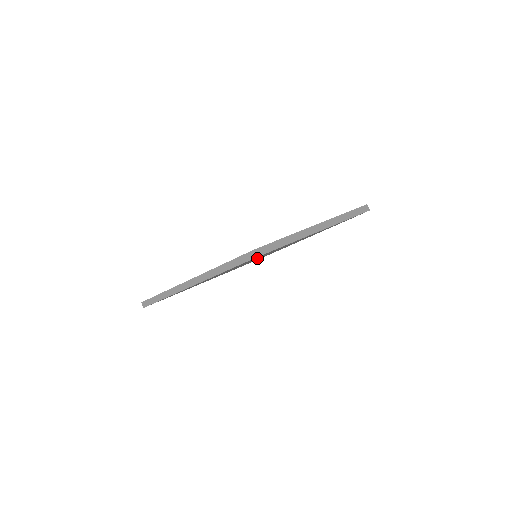
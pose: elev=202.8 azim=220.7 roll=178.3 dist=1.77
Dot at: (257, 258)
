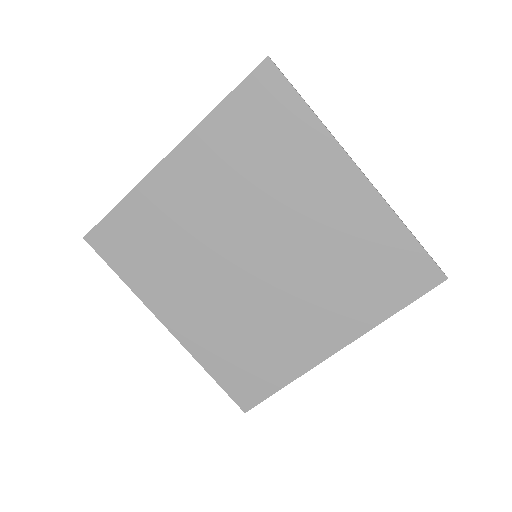
Dot at: (258, 211)
